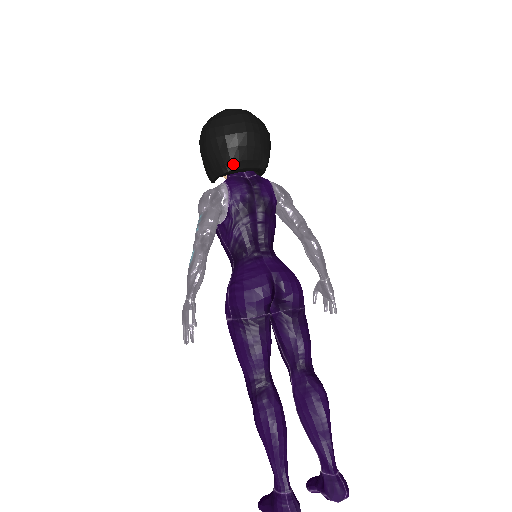
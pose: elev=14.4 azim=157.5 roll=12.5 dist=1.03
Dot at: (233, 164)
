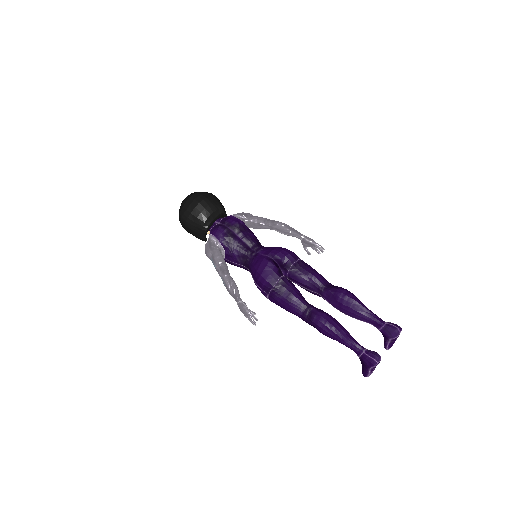
Dot at: (206, 223)
